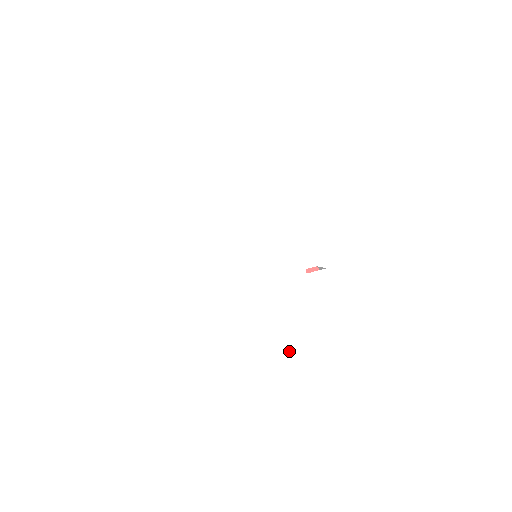
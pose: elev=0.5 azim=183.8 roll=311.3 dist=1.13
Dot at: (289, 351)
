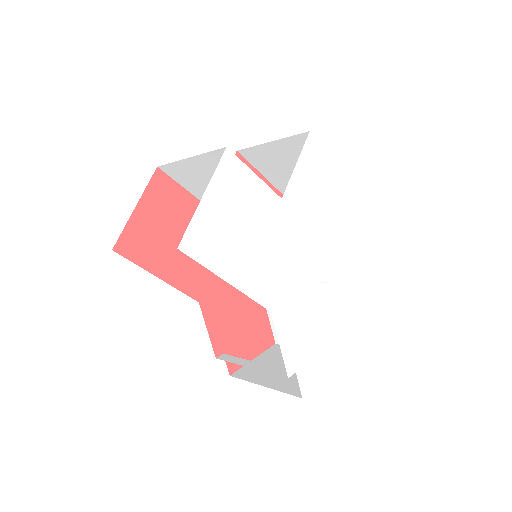
Dot at: (300, 342)
